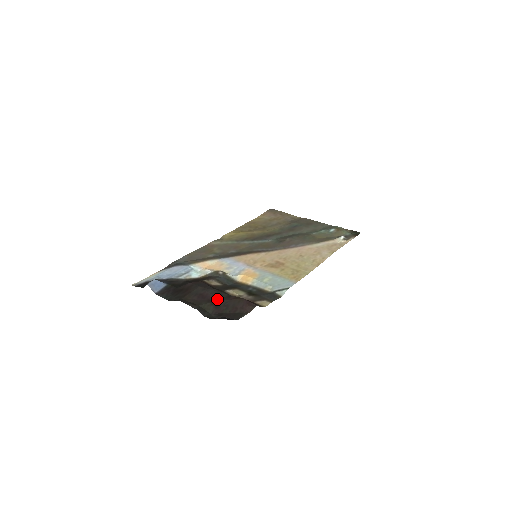
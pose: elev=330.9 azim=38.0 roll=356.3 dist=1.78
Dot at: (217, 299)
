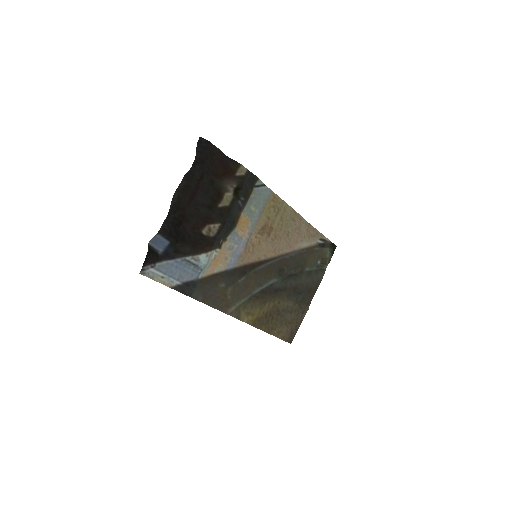
Dot at: (203, 184)
